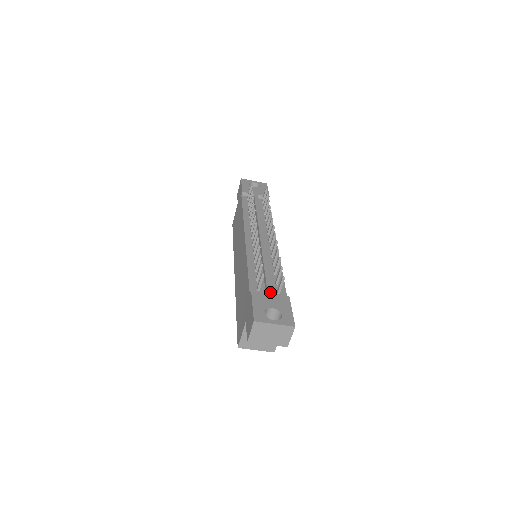
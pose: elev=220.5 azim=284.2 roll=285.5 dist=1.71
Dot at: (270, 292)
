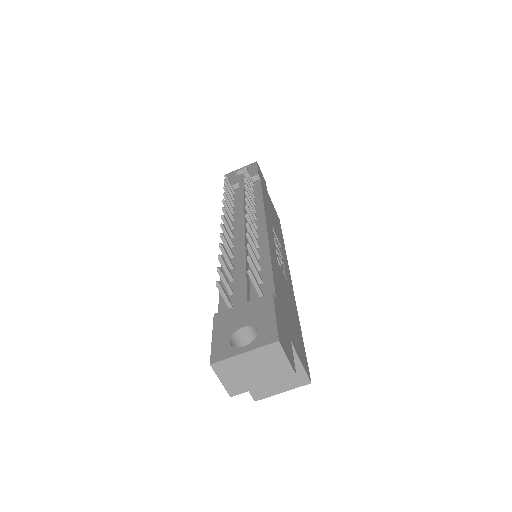
Dot at: (242, 302)
